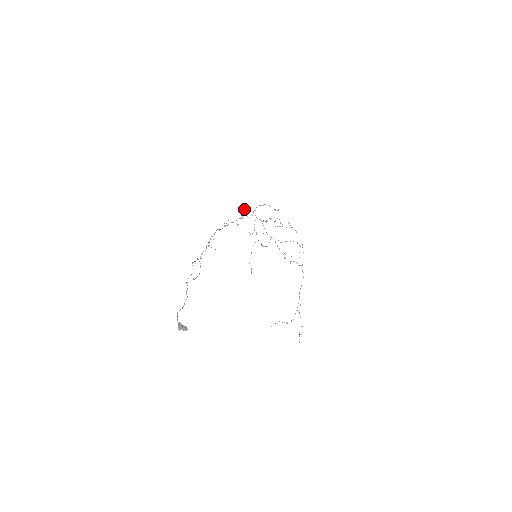
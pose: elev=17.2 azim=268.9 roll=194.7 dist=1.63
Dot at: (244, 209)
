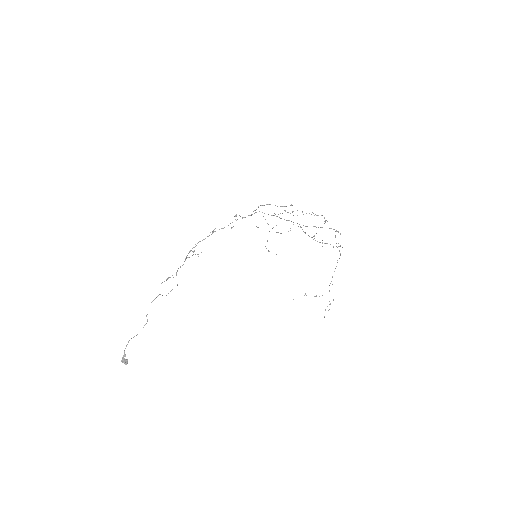
Dot at: (235, 216)
